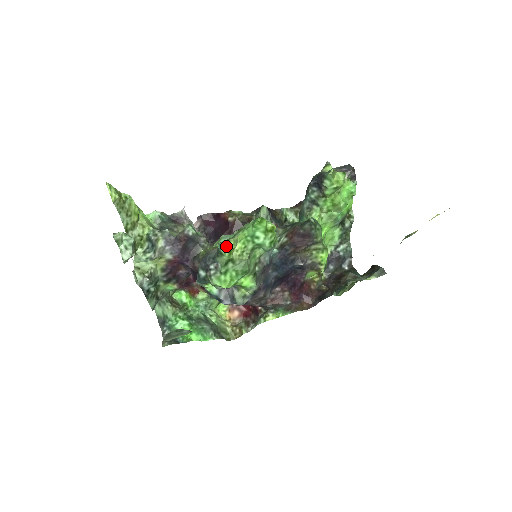
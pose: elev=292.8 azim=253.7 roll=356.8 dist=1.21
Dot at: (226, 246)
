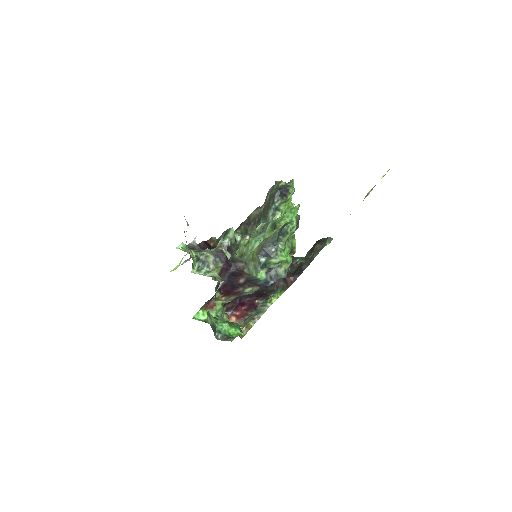
Dot at: (291, 226)
